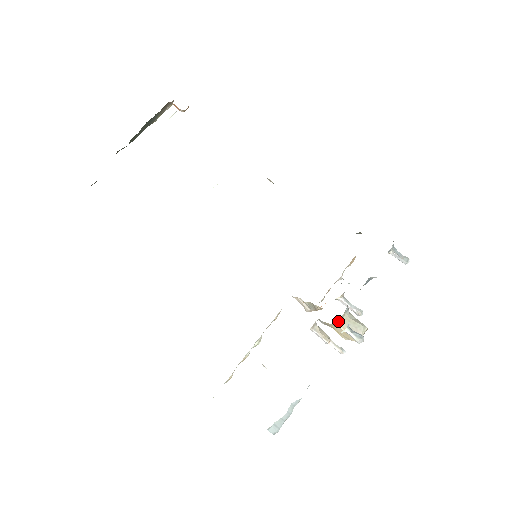
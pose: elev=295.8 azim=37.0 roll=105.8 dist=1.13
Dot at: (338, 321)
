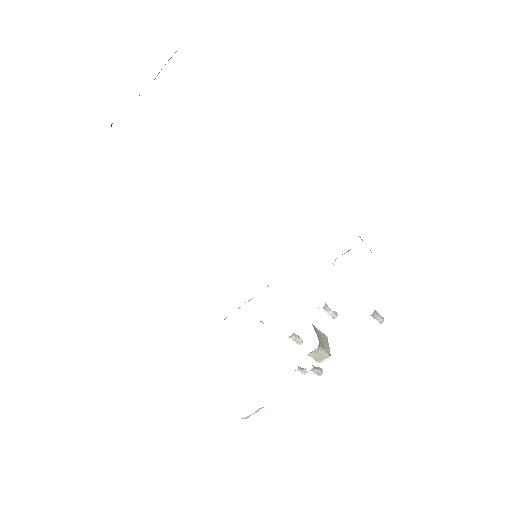
Dot at: (308, 355)
